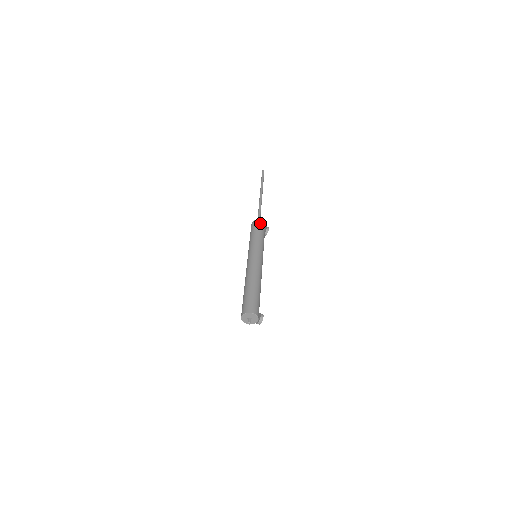
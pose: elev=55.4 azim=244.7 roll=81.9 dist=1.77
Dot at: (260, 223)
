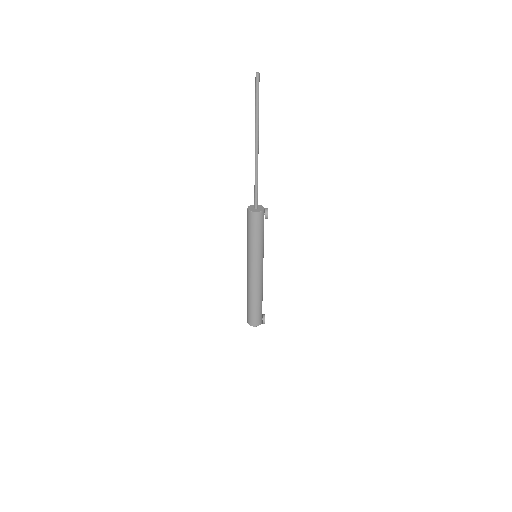
Dot at: (254, 218)
